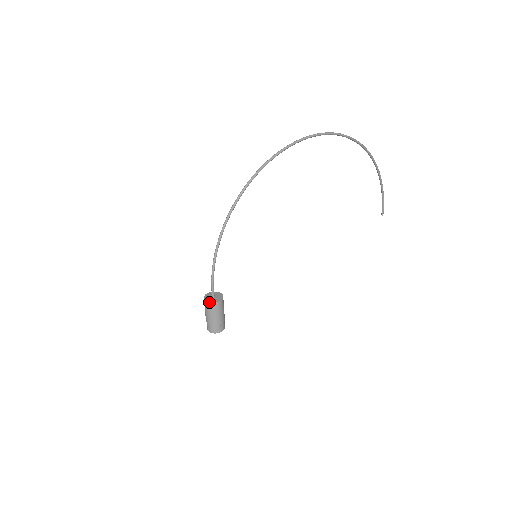
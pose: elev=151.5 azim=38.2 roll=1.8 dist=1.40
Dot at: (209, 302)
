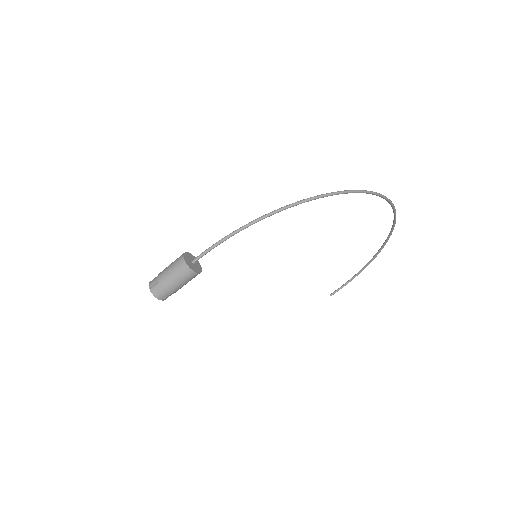
Dot at: (188, 265)
